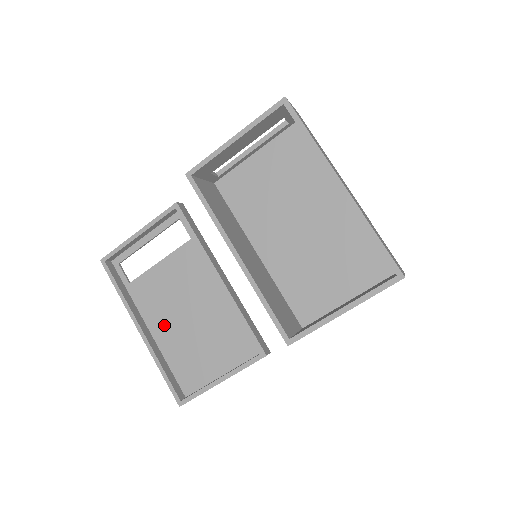
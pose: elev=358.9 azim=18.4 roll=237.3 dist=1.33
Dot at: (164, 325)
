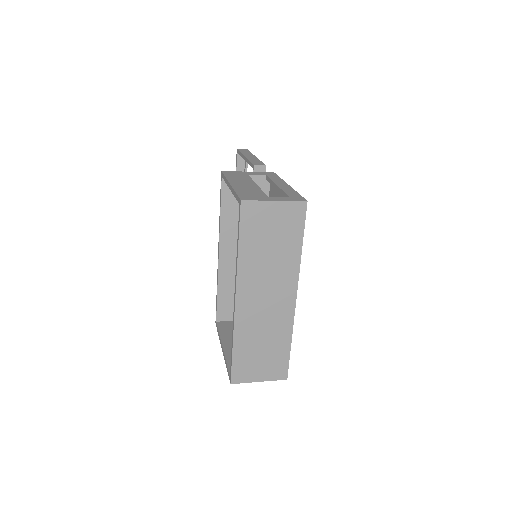
Dot at: occluded
